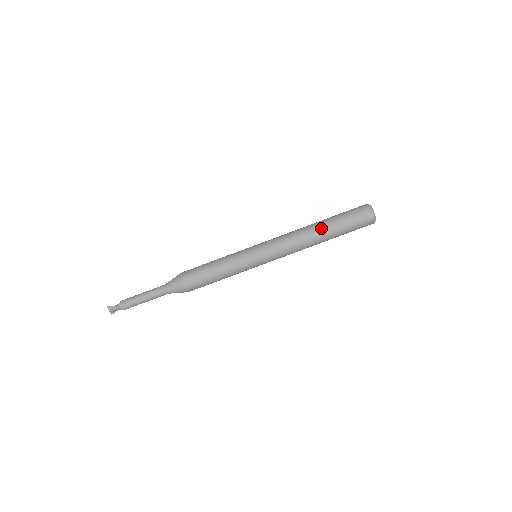
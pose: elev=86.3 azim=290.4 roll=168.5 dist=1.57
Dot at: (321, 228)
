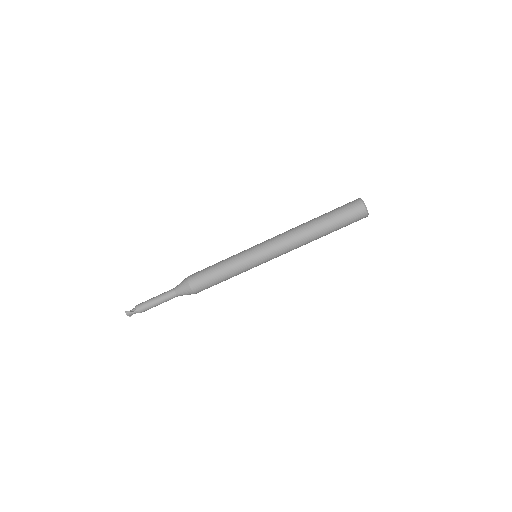
Dot at: (316, 228)
